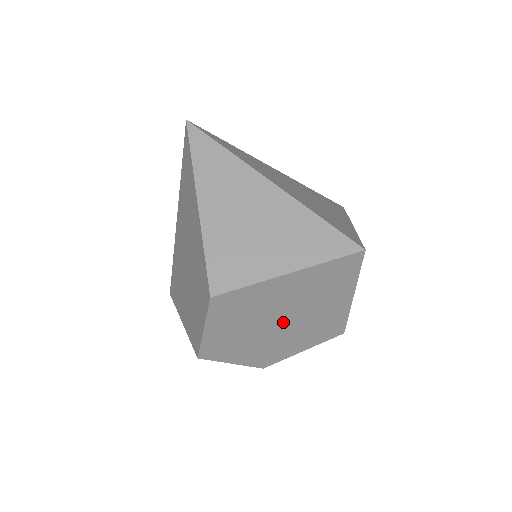
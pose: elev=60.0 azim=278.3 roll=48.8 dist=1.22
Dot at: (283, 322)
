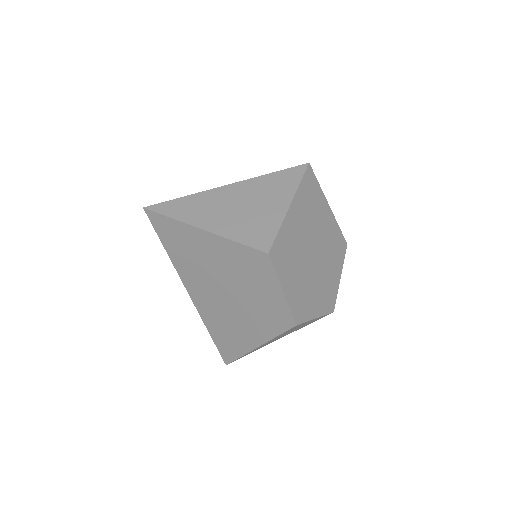
Dot at: (314, 254)
